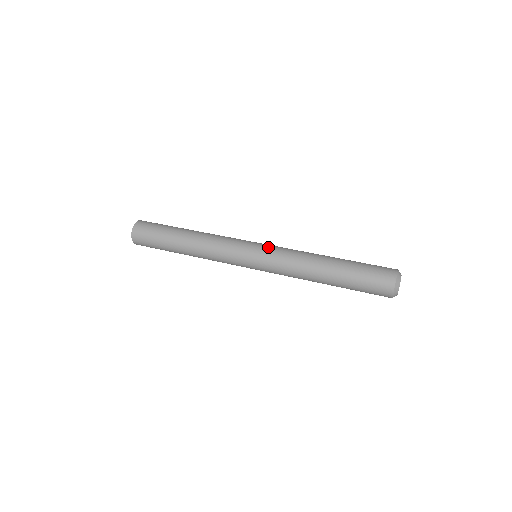
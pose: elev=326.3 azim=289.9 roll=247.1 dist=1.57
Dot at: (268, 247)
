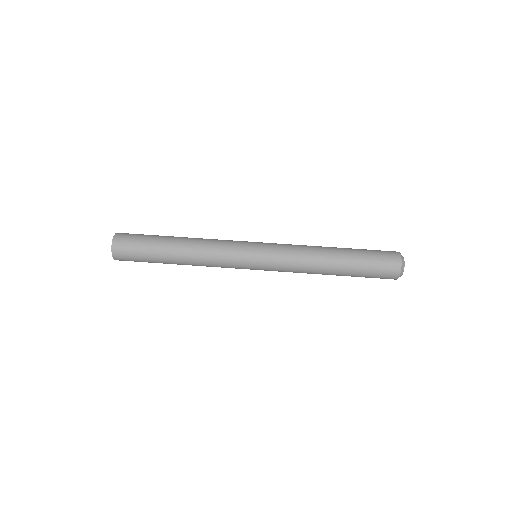
Dot at: (270, 244)
